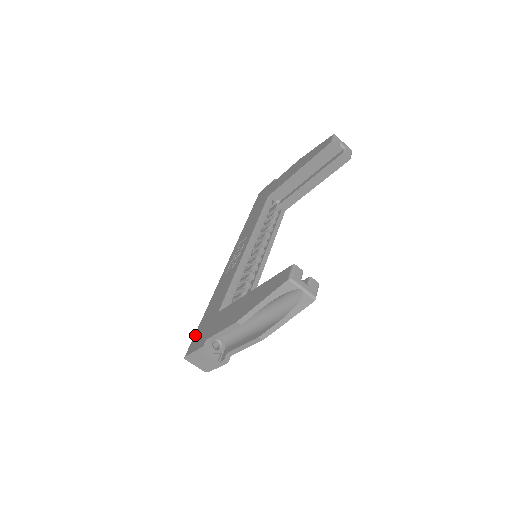
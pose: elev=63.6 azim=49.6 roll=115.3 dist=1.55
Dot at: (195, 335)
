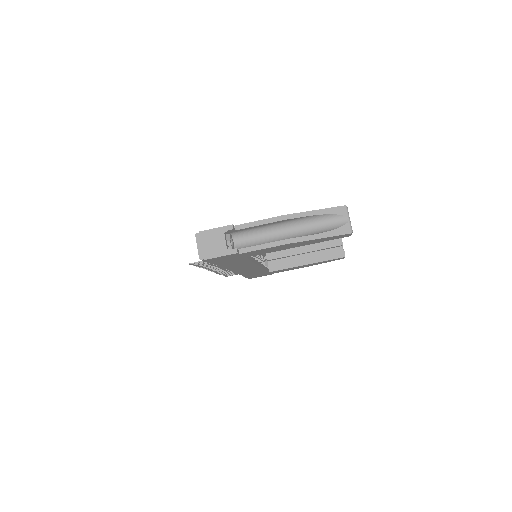
Dot at: occluded
